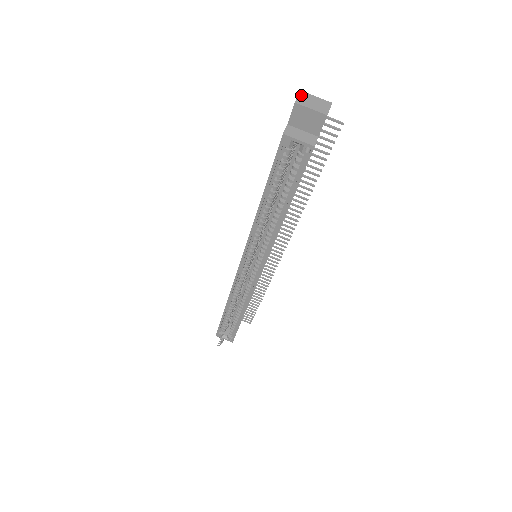
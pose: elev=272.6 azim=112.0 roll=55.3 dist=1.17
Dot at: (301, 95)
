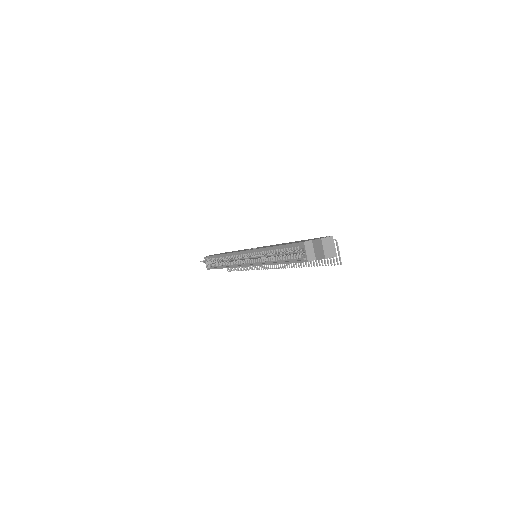
Dot at: (329, 238)
